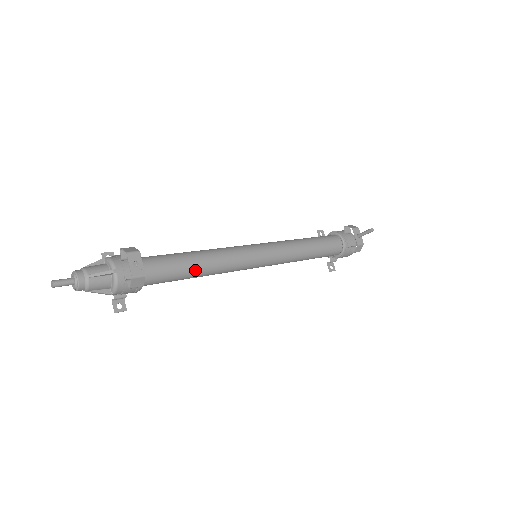
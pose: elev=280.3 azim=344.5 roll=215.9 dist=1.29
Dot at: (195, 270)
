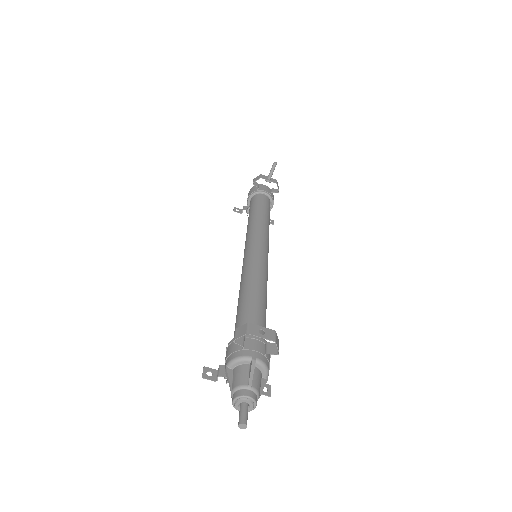
Dot at: (264, 301)
